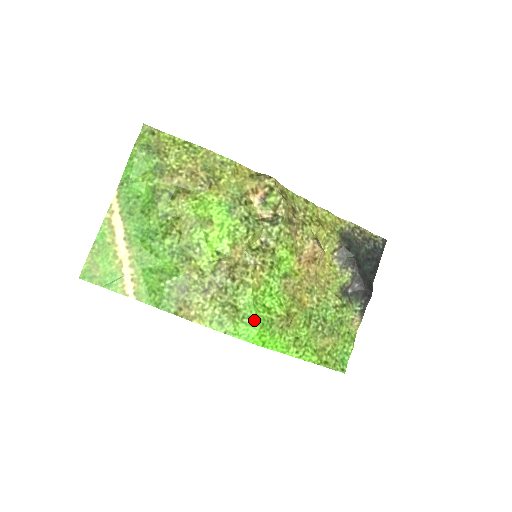
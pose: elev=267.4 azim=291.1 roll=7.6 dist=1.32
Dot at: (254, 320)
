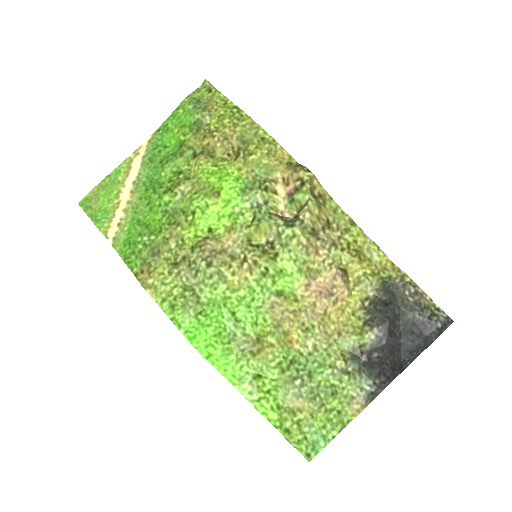
Dot at: (210, 322)
